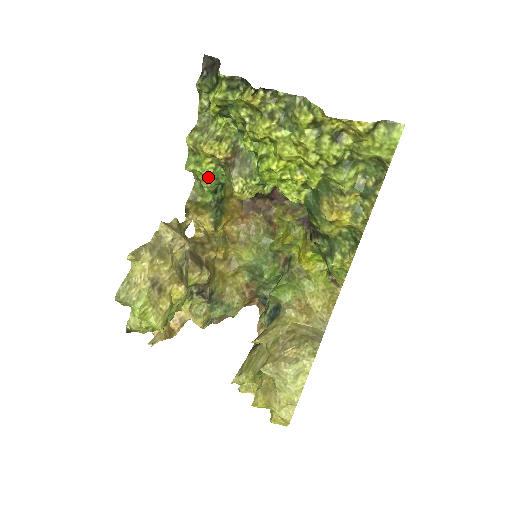
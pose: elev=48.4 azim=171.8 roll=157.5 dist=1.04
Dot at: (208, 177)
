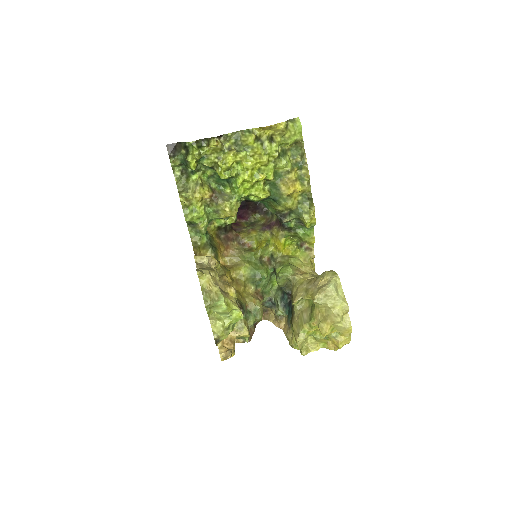
Dot at: (203, 218)
